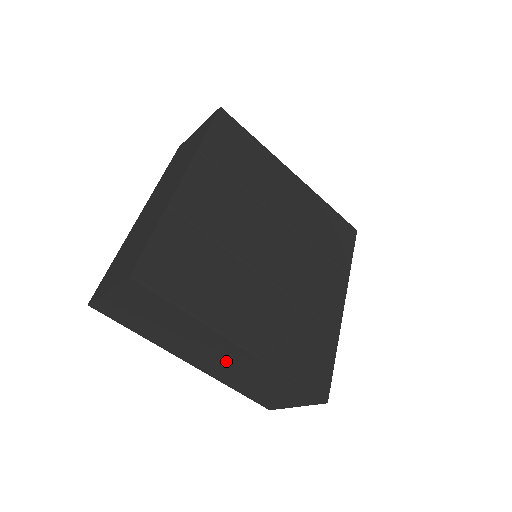
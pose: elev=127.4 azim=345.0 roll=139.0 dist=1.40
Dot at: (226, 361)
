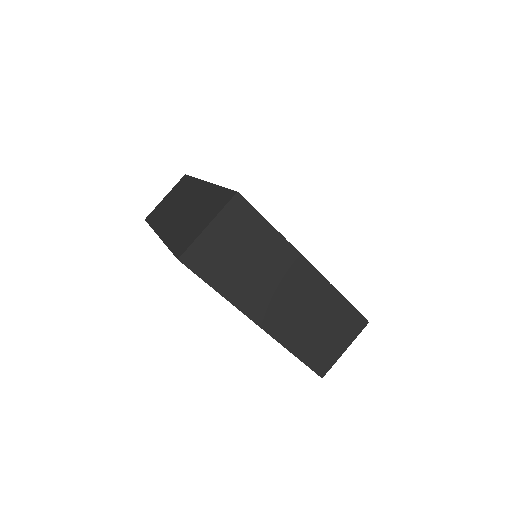
Dot at: (295, 297)
